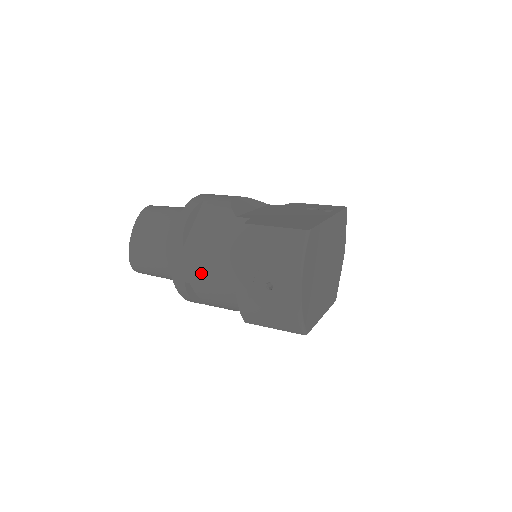
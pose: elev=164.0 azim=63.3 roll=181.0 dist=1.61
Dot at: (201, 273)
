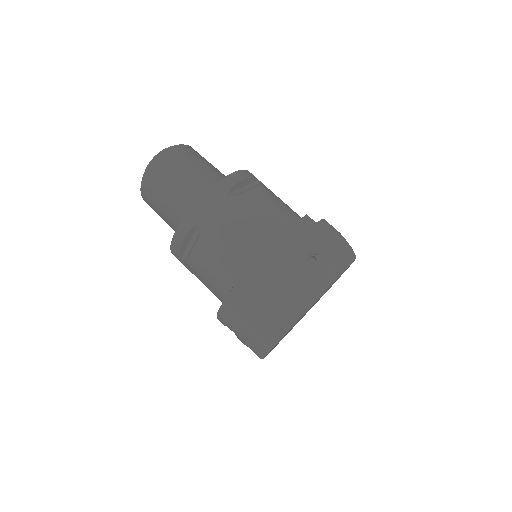
Dot at: occluded
